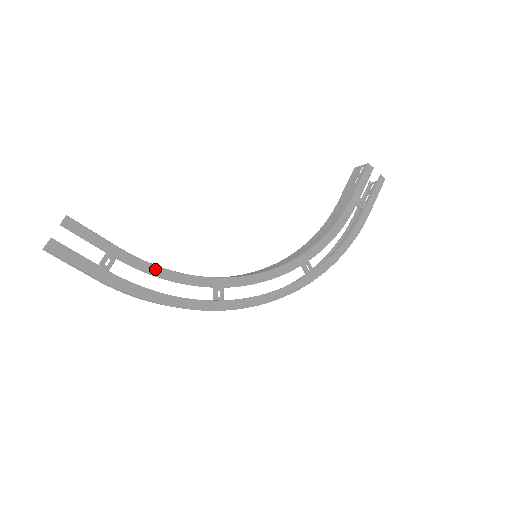
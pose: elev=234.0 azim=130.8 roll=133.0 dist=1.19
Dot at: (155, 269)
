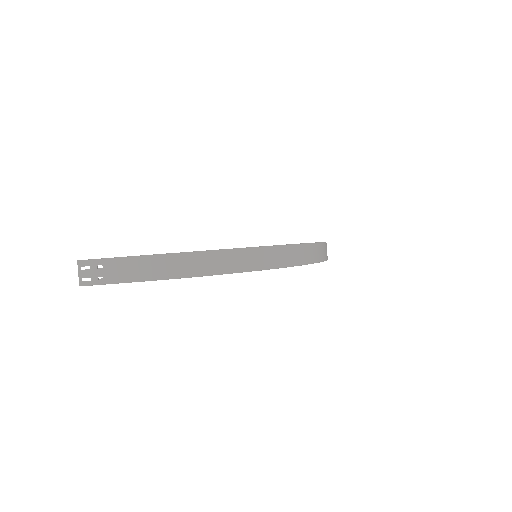
Dot at: occluded
